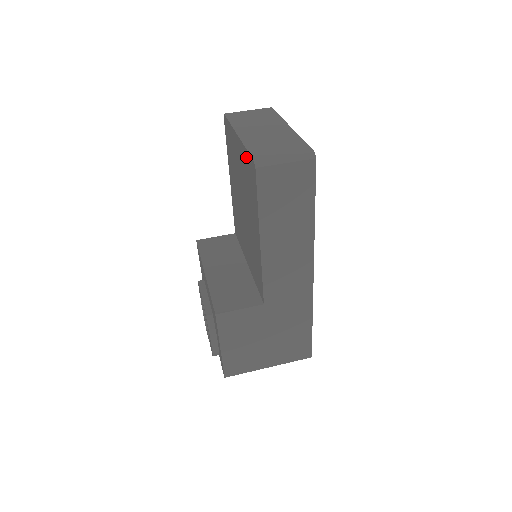
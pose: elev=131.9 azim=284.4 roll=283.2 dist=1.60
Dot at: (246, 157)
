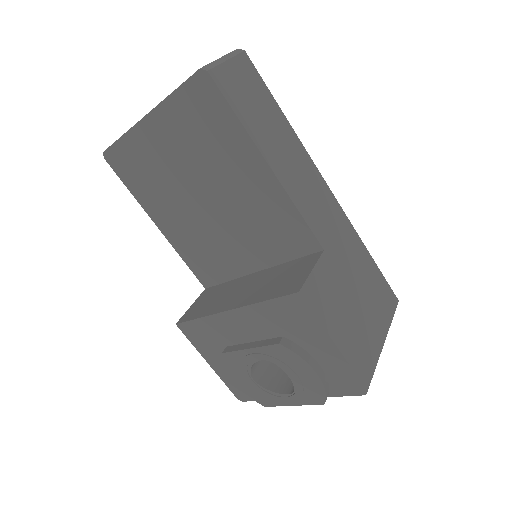
Dot at: (180, 102)
